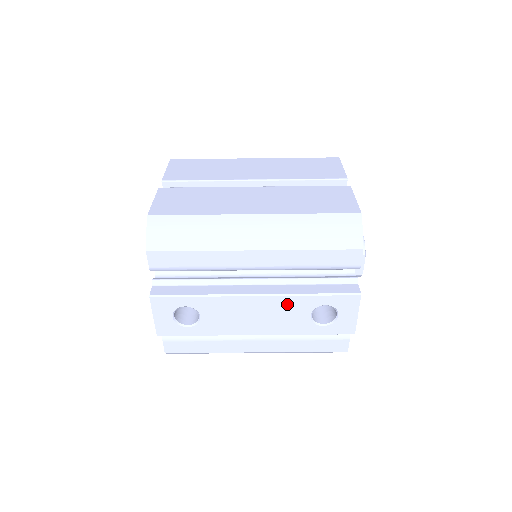
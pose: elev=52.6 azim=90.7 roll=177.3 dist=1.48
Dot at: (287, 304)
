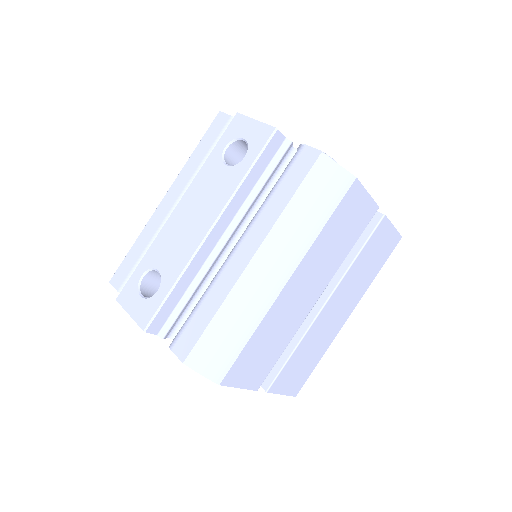
Dot at: (201, 182)
